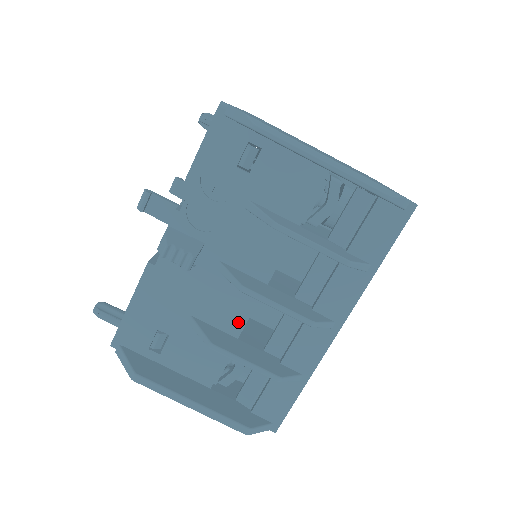
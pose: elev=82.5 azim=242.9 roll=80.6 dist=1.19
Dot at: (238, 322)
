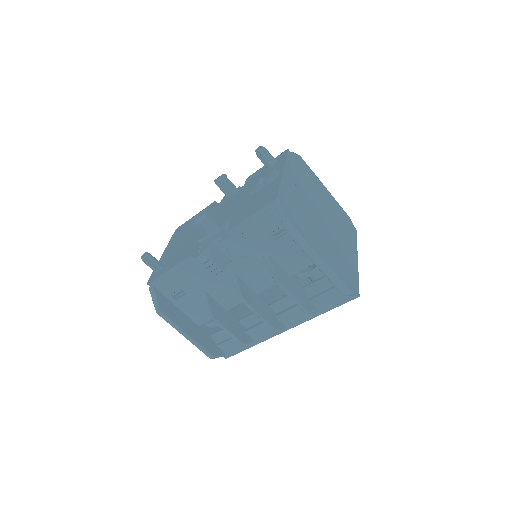
Dot at: (231, 304)
